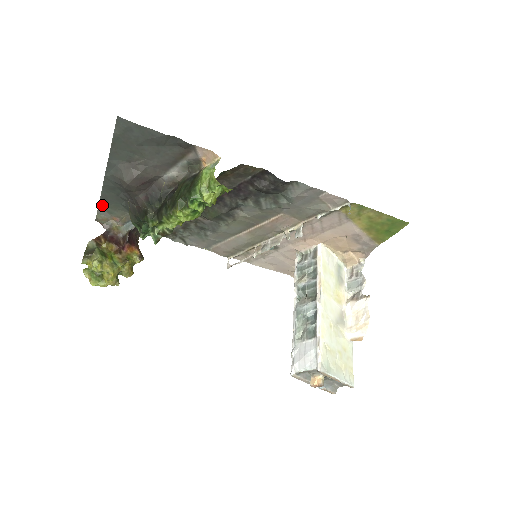
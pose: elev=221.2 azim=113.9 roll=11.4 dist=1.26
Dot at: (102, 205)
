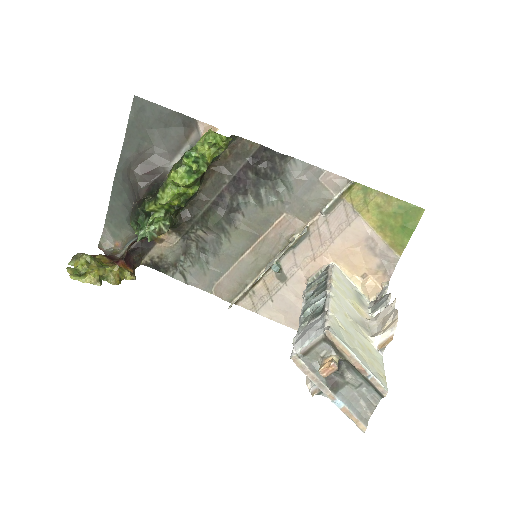
Dot at: (108, 224)
